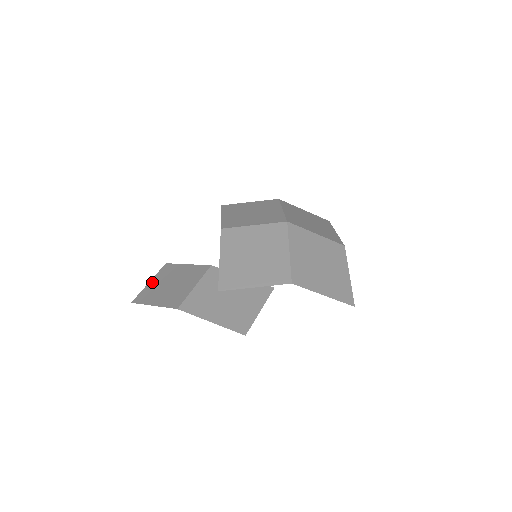
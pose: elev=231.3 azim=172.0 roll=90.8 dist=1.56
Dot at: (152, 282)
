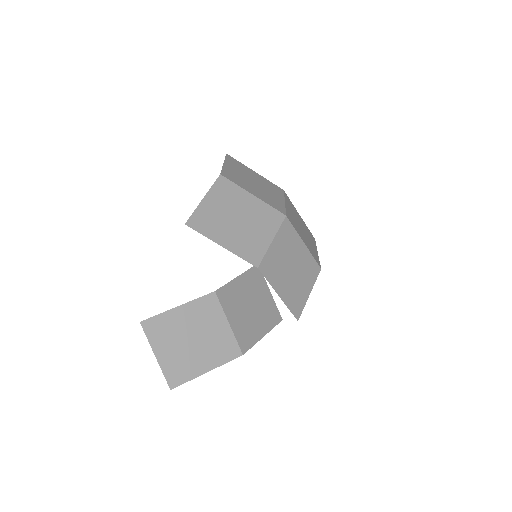
Dot at: (161, 354)
